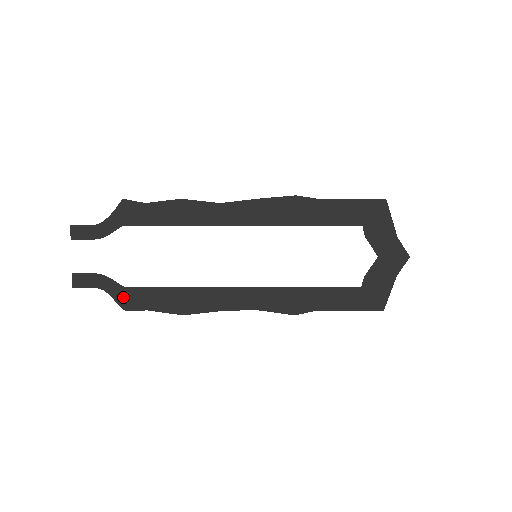
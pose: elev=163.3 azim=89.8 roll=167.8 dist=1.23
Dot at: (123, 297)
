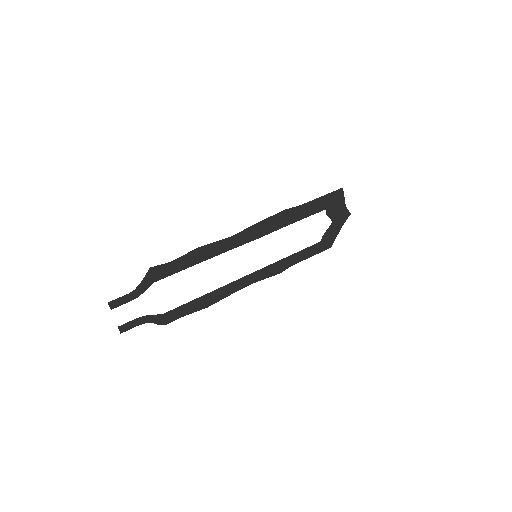
Dot at: (162, 319)
